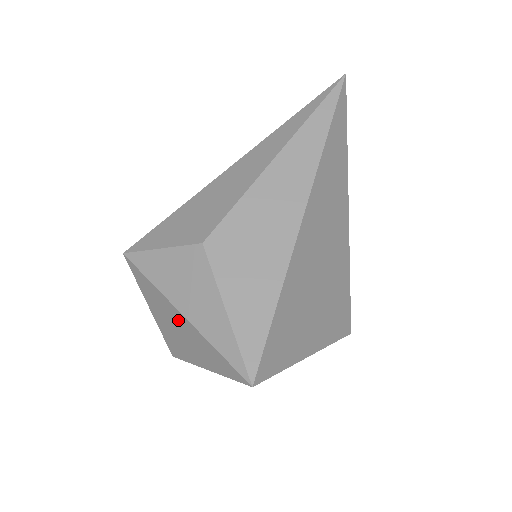
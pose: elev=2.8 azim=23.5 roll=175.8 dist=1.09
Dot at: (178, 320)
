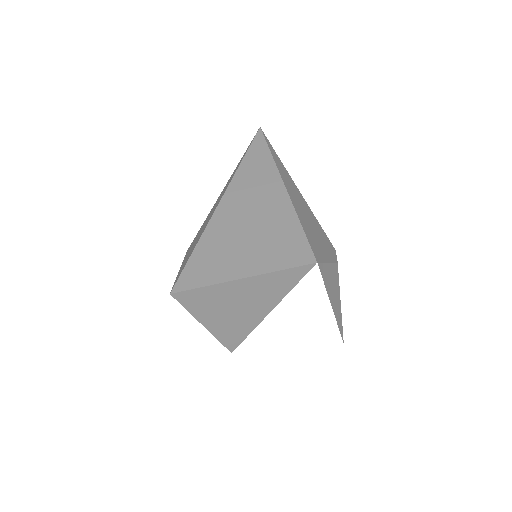
Dot at: occluded
